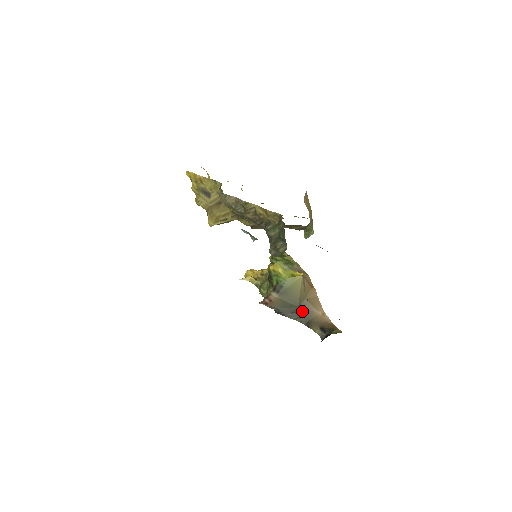
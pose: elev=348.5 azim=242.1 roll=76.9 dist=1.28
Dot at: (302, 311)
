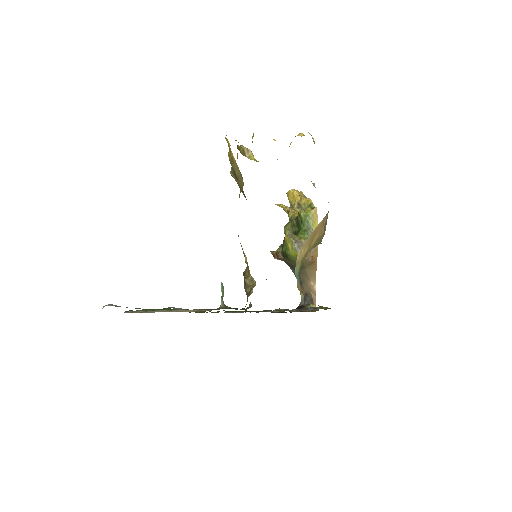
Dot at: (299, 274)
